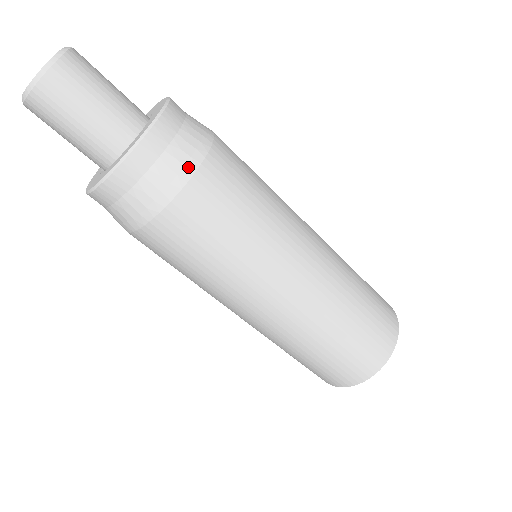
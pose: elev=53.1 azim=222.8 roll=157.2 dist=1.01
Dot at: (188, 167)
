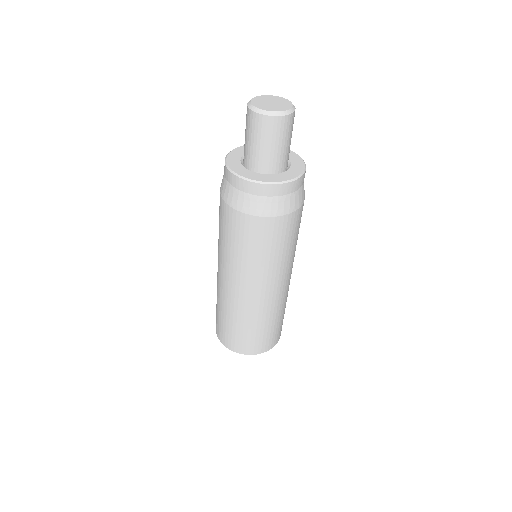
Dot at: (278, 211)
